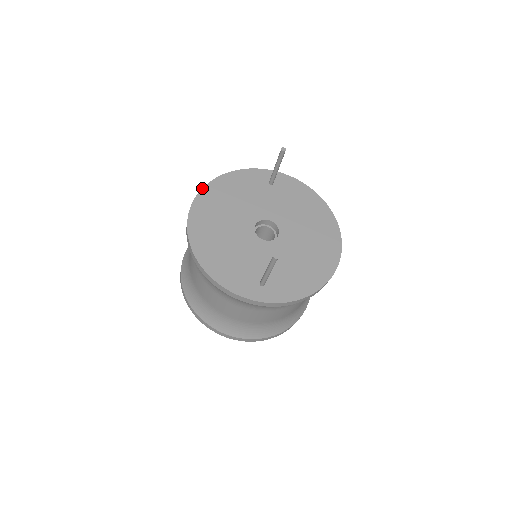
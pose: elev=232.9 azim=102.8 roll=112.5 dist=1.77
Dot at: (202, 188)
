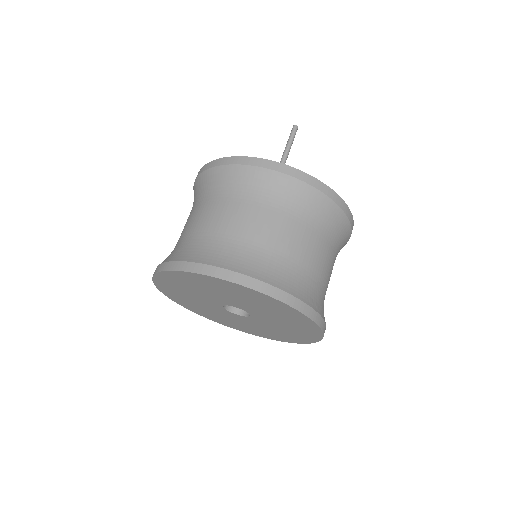
Dot at: occluded
